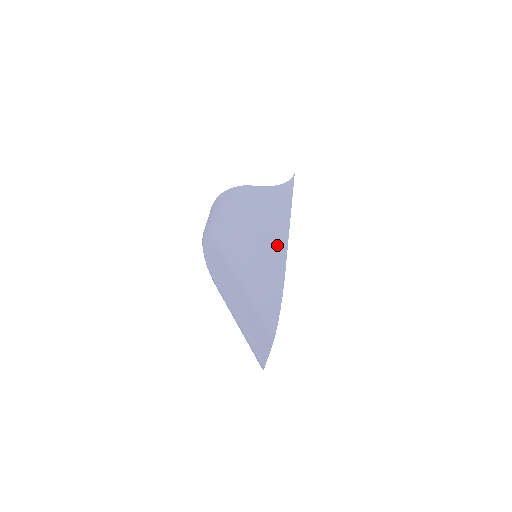
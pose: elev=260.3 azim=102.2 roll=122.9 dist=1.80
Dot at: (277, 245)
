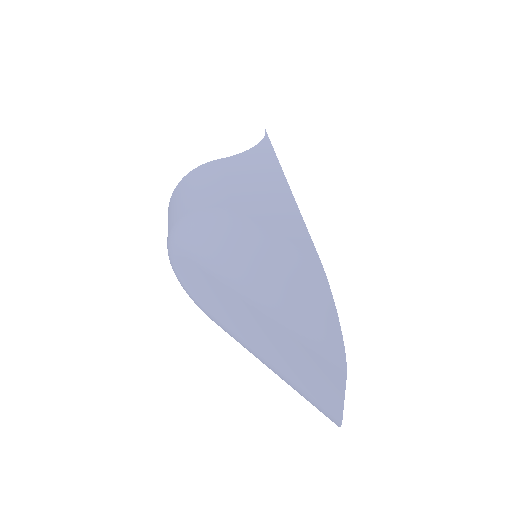
Dot at: (285, 219)
